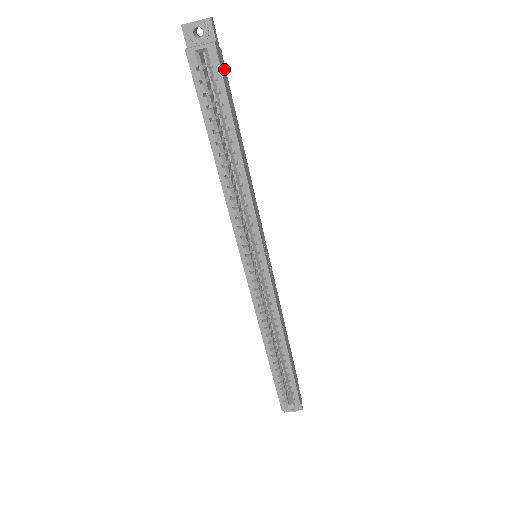
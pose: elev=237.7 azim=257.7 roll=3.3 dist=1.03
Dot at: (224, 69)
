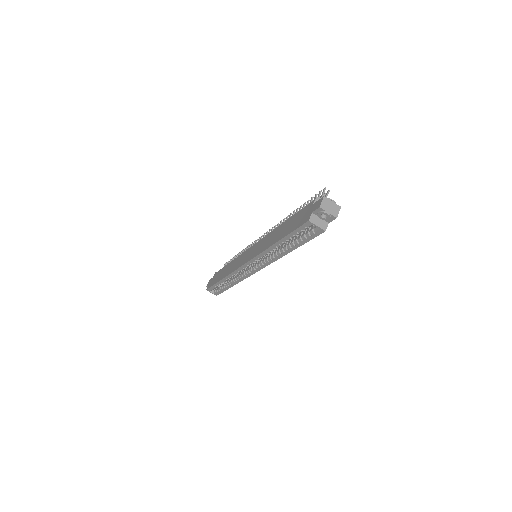
Dot at: occluded
